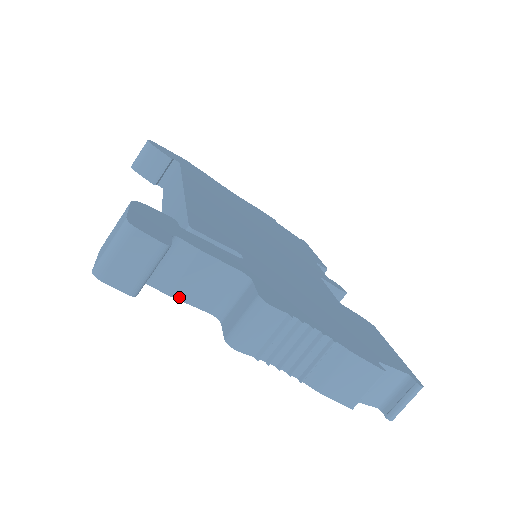
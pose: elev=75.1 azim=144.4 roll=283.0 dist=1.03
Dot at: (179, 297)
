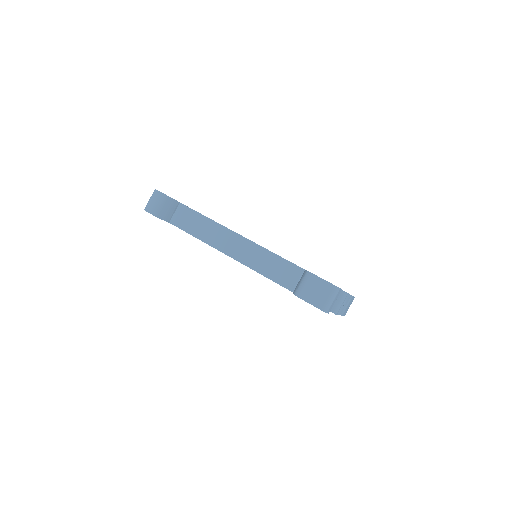
Dot at: occluded
